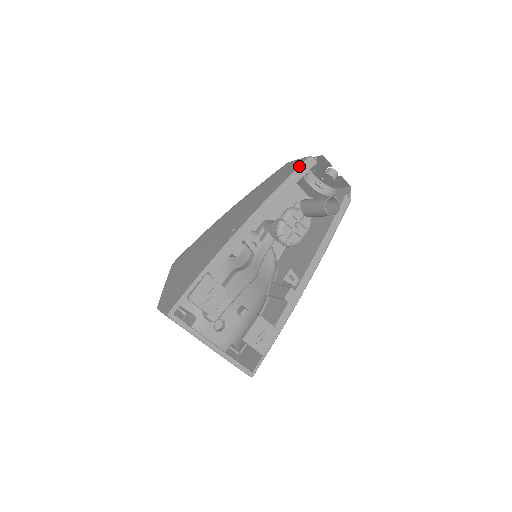
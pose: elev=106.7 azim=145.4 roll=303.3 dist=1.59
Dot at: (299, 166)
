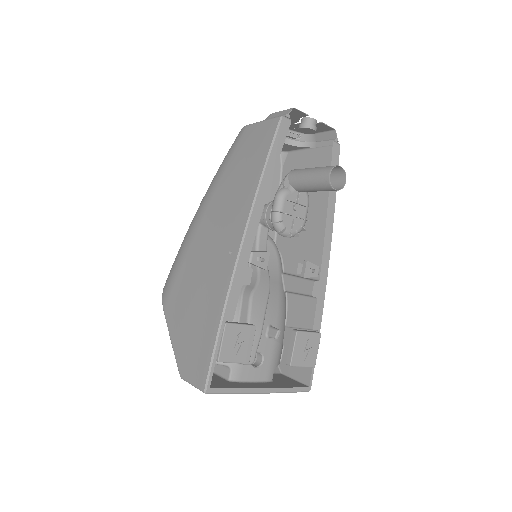
Dot at: (273, 137)
